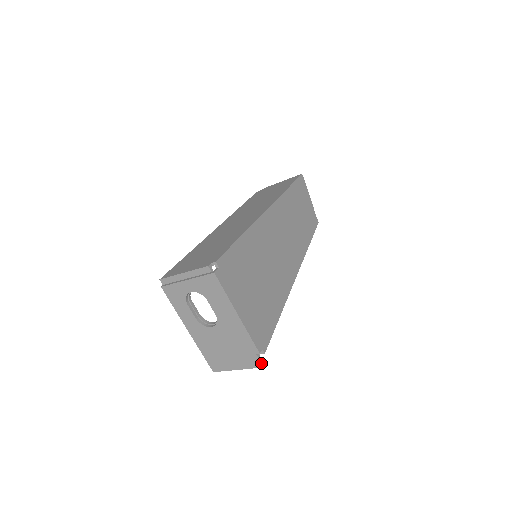
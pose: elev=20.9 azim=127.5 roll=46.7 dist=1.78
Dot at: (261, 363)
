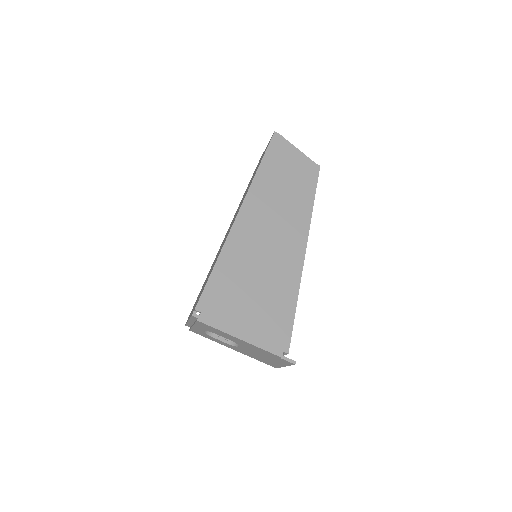
Dot at: (290, 362)
